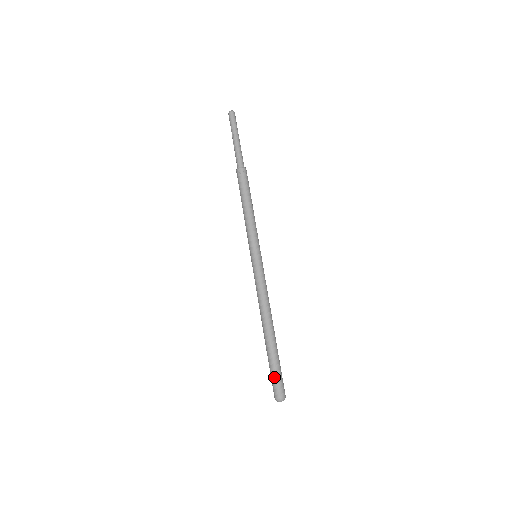
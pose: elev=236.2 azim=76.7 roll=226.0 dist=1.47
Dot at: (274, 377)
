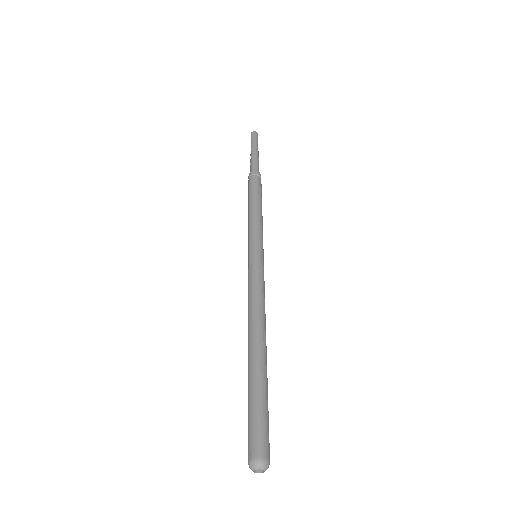
Dot at: (255, 419)
